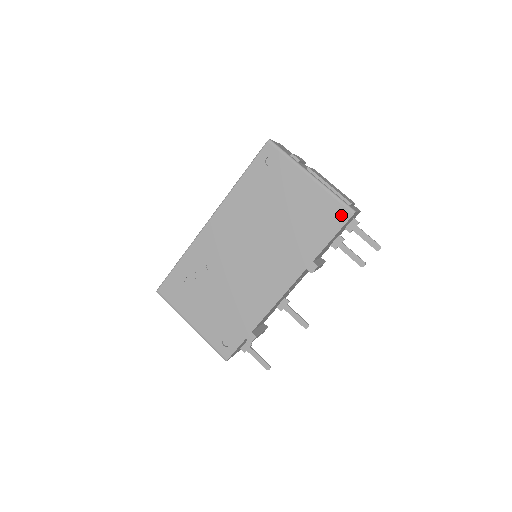
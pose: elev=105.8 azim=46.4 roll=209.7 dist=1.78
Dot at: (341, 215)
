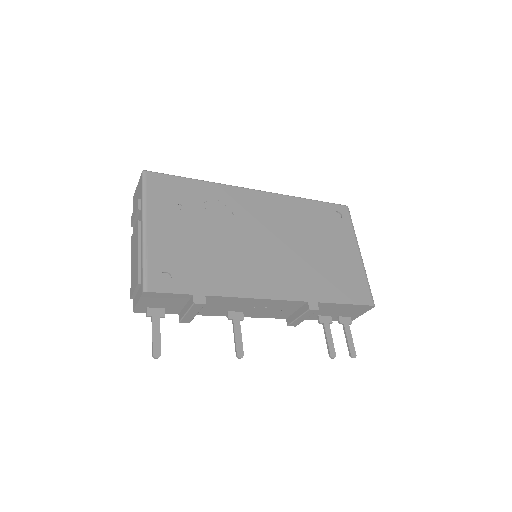
Dot at: (364, 296)
